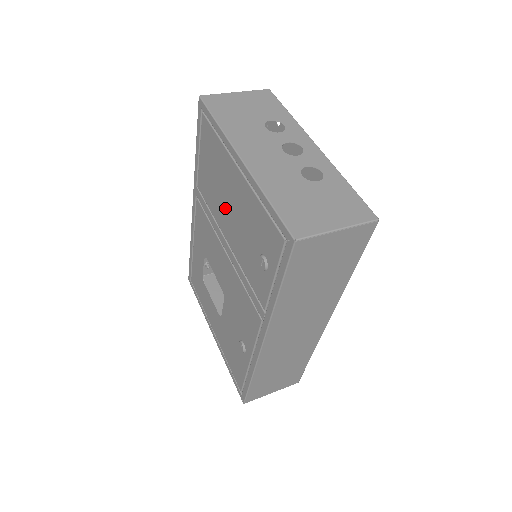
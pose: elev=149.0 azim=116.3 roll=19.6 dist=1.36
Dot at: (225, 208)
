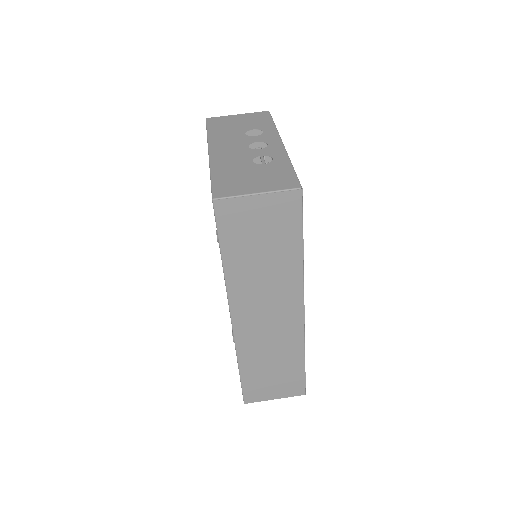
Dot at: occluded
